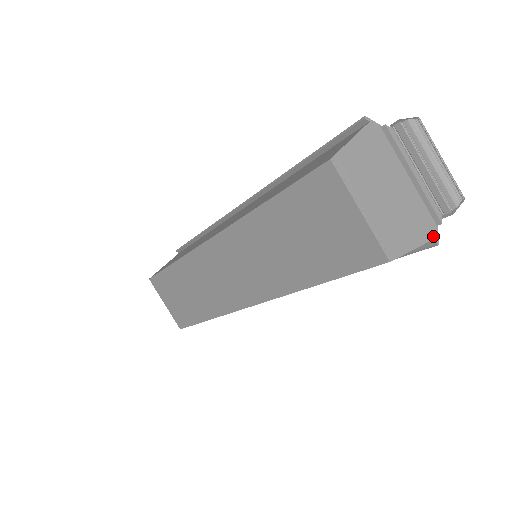
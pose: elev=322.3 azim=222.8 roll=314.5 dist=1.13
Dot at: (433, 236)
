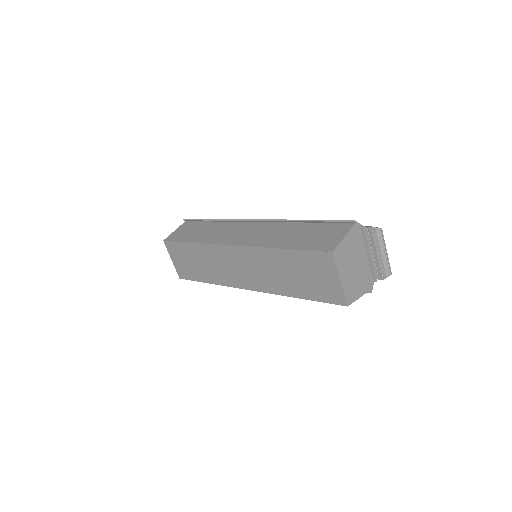
Dot at: (370, 288)
